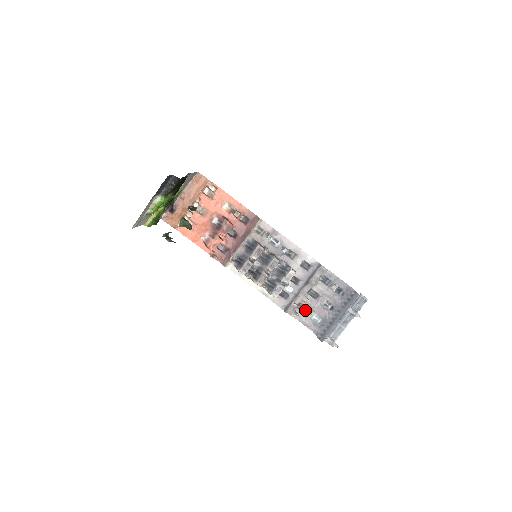
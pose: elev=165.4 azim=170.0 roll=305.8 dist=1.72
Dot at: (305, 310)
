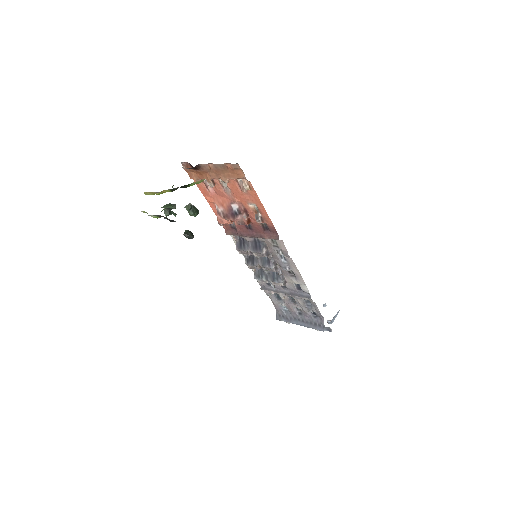
Dot at: (279, 298)
